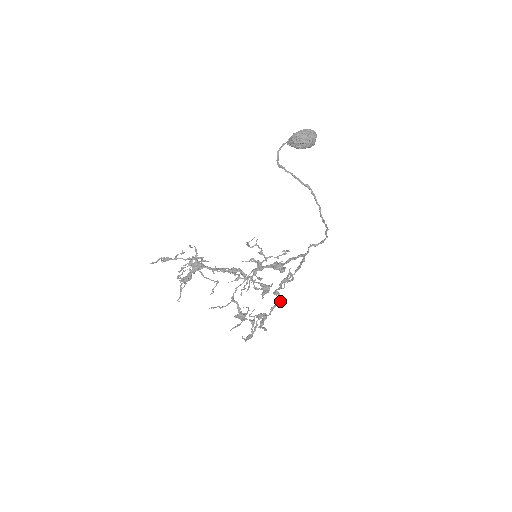
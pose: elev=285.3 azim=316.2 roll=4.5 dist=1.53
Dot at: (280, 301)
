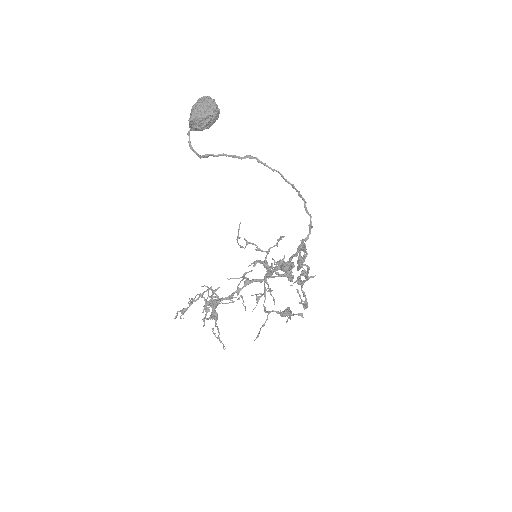
Dot at: (309, 269)
